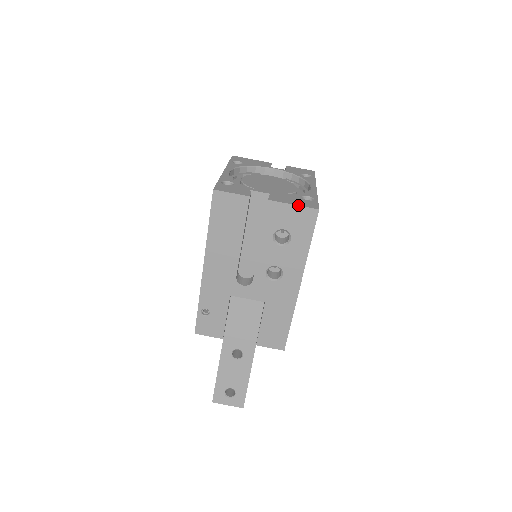
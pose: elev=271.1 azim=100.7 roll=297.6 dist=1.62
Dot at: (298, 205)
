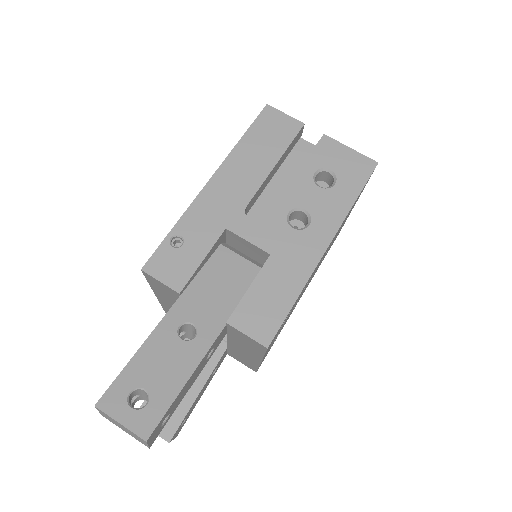
Dot at: occluded
